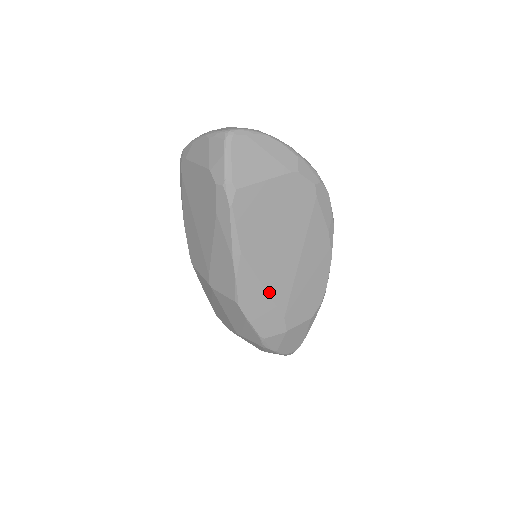
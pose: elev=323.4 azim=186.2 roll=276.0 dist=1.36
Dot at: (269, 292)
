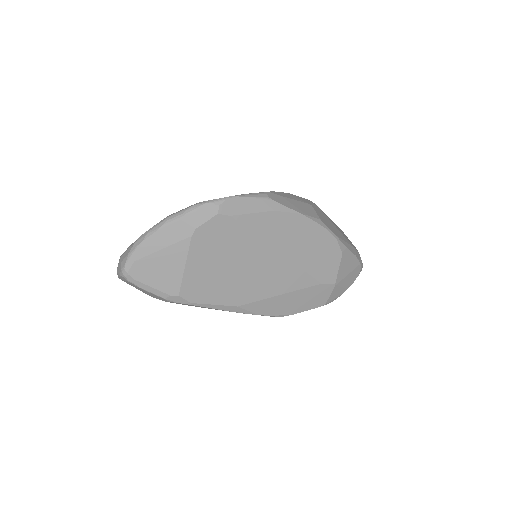
Dot at: (289, 291)
